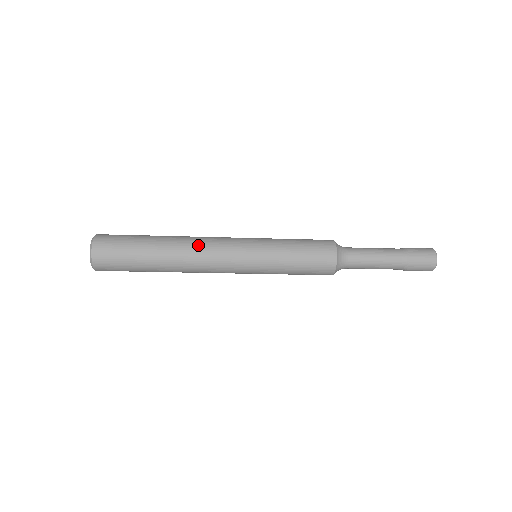
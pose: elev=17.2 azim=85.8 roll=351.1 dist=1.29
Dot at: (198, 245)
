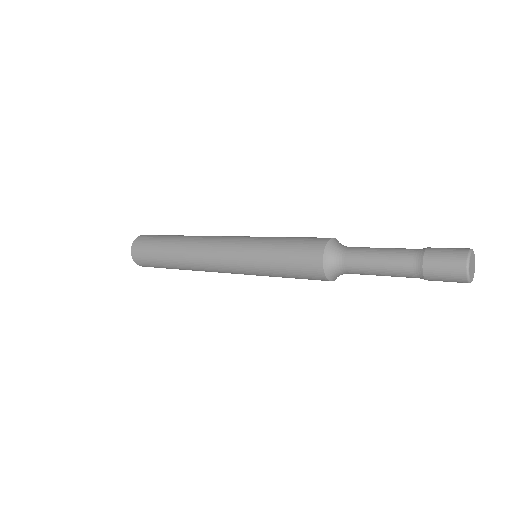
Dot at: (198, 248)
